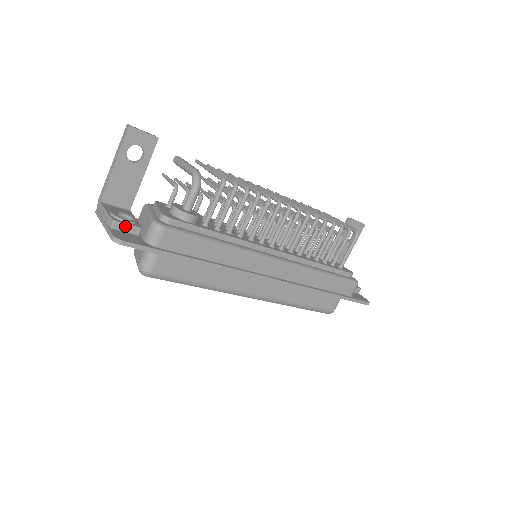
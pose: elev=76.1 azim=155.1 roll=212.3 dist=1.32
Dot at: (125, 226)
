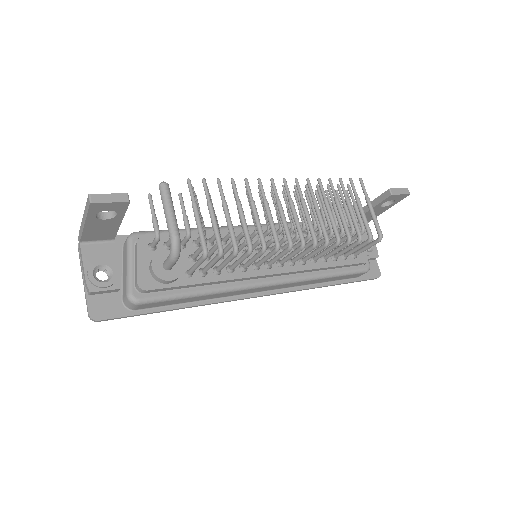
Dot at: (102, 291)
